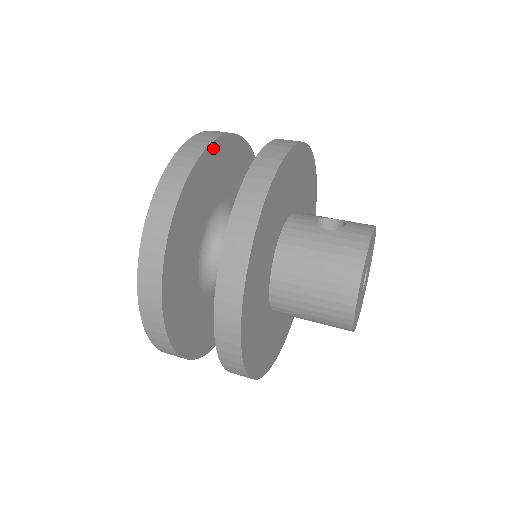
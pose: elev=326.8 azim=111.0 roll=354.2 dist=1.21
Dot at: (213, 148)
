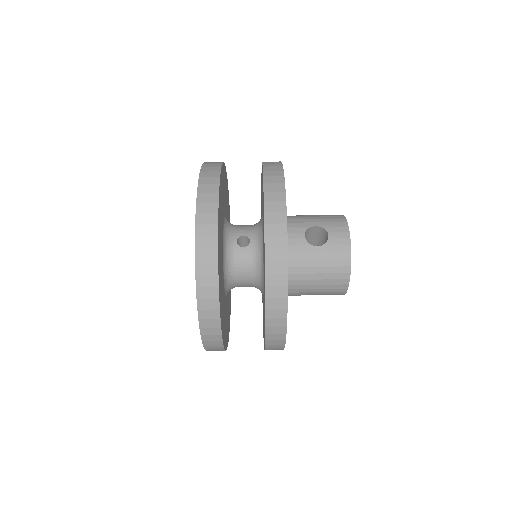
Dot at: (218, 223)
